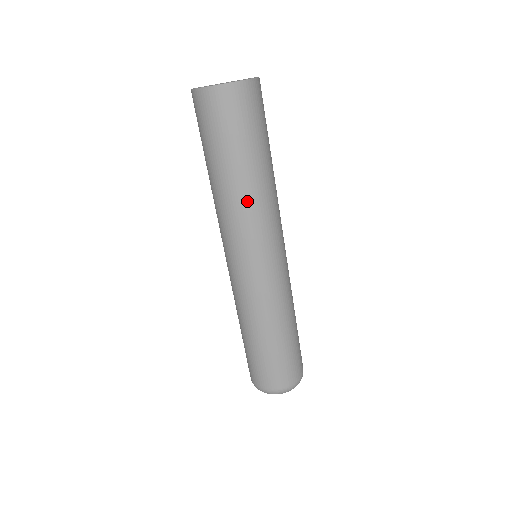
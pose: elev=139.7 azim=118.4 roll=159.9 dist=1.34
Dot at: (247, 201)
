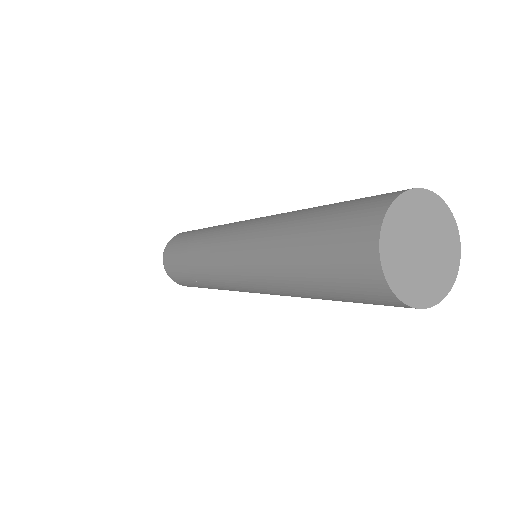
Dot at: occluded
